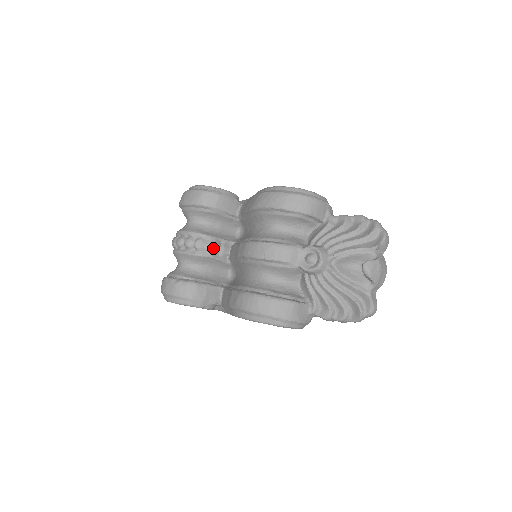
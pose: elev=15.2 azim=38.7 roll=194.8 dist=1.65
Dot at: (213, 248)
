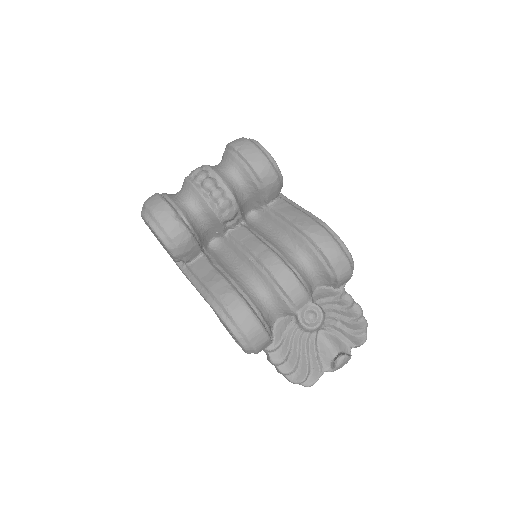
Dot at: (231, 217)
